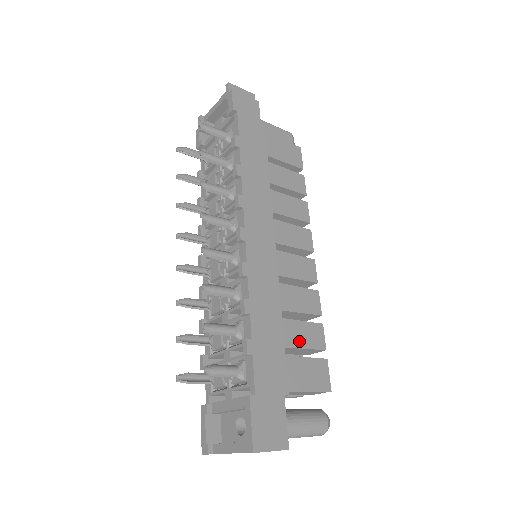
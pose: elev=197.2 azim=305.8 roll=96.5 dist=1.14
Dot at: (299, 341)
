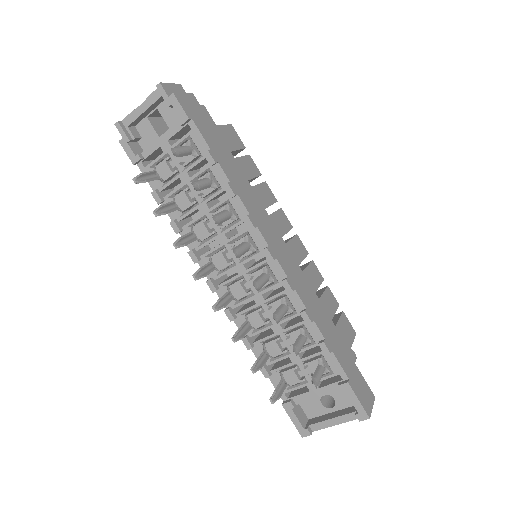
Dot at: (330, 313)
